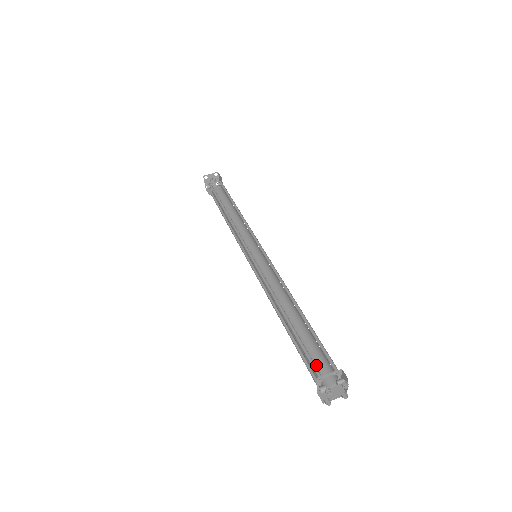
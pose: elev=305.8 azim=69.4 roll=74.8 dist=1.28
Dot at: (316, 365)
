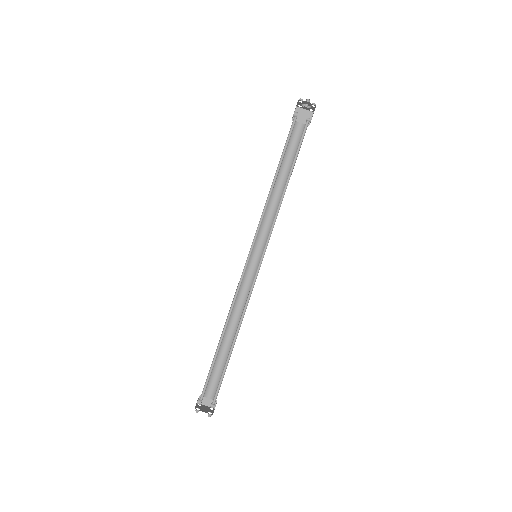
Dot at: (214, 379)
